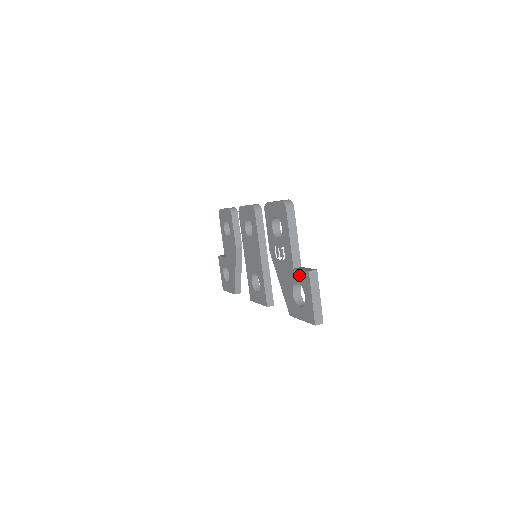
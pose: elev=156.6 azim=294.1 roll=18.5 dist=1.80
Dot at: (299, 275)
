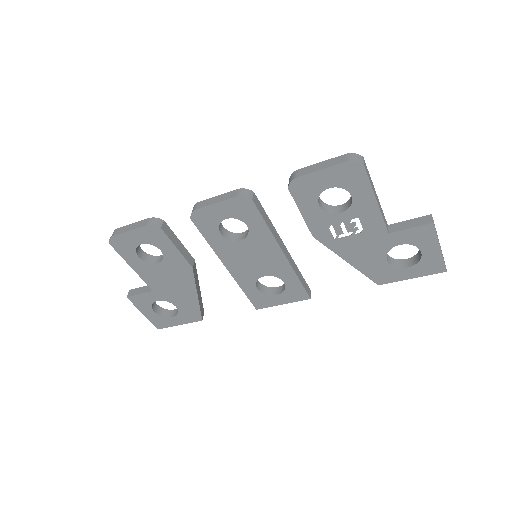
Dot at: (406, 235)
